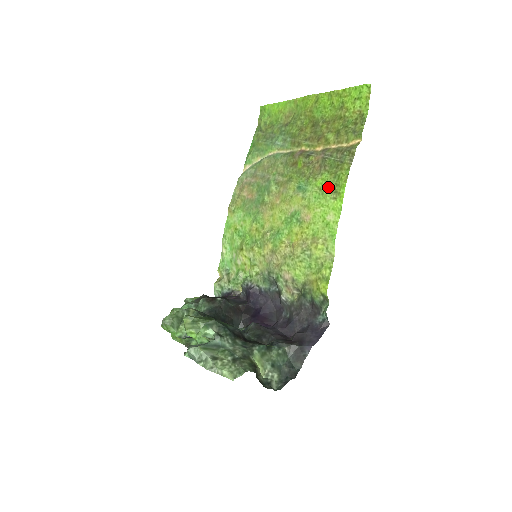
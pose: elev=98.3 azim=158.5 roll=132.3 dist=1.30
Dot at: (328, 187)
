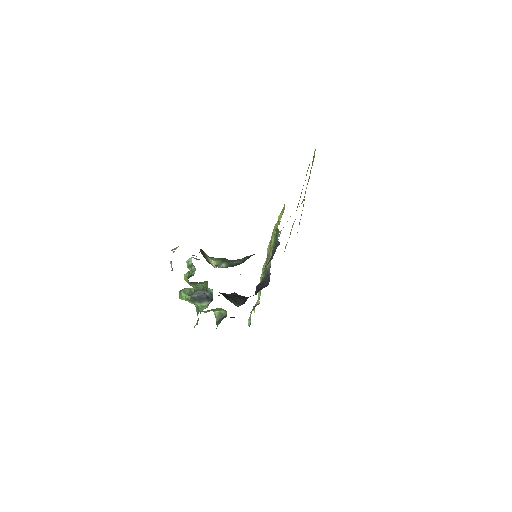
Dot at: occluded
